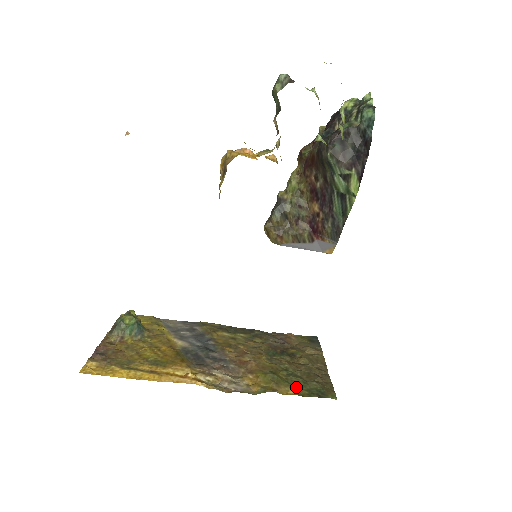
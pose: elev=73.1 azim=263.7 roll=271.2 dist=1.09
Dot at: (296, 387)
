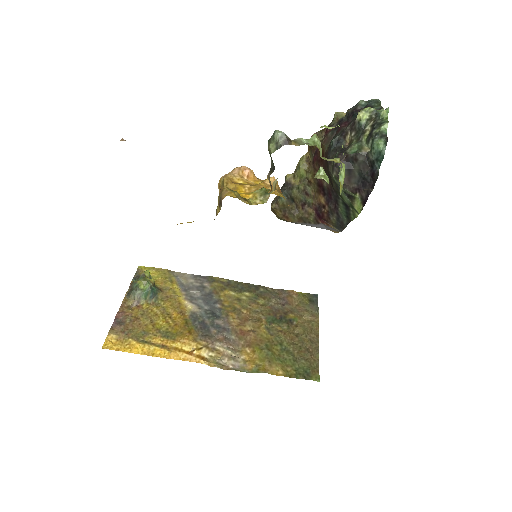
Dot at: (286, 366)
